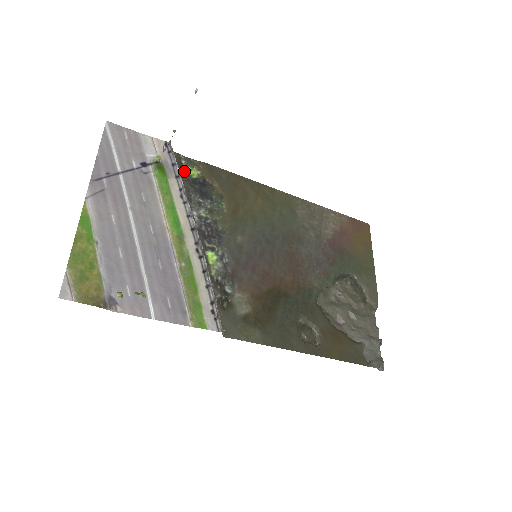
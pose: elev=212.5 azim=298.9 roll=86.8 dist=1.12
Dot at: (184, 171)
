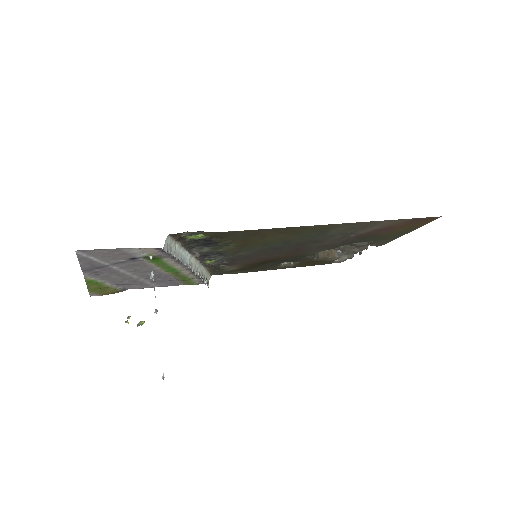
Dot at: (185, 238)
